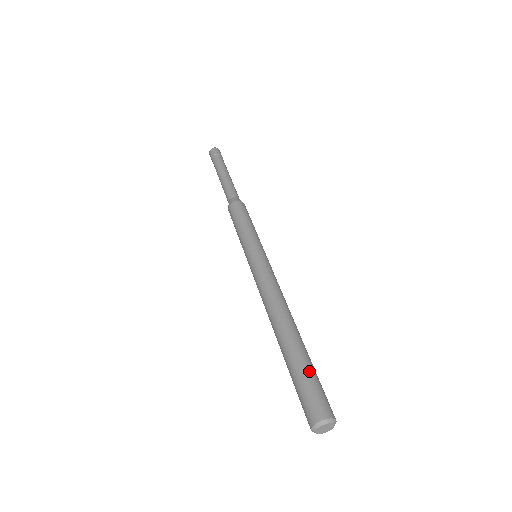
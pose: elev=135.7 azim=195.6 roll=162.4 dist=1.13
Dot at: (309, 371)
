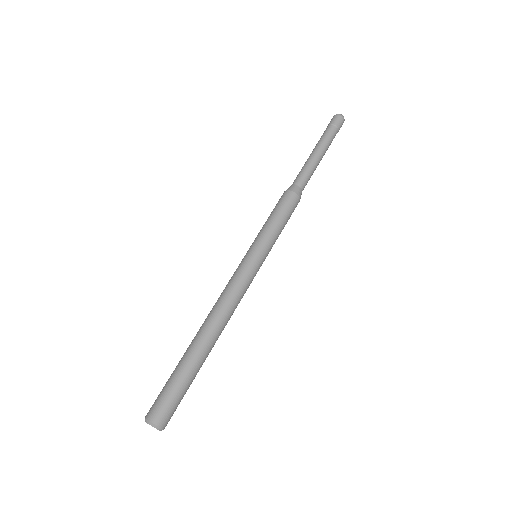
Dot at: (184, 385)
